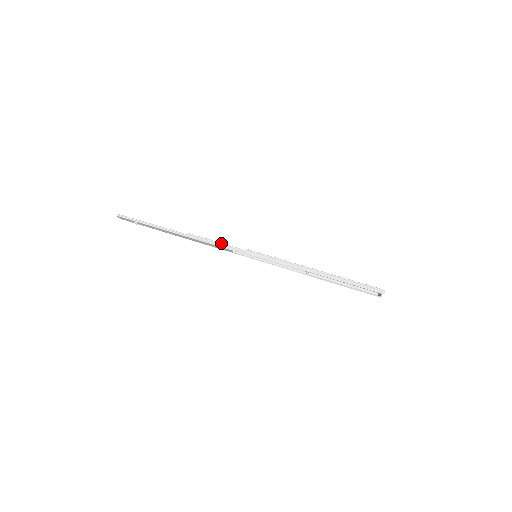
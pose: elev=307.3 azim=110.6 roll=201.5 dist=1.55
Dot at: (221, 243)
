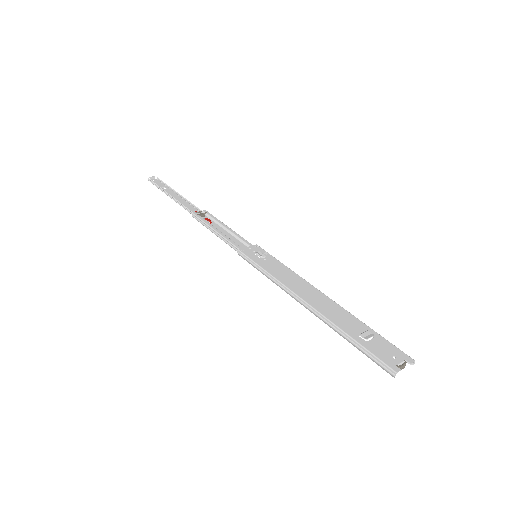
Dot at: (219, 234)
